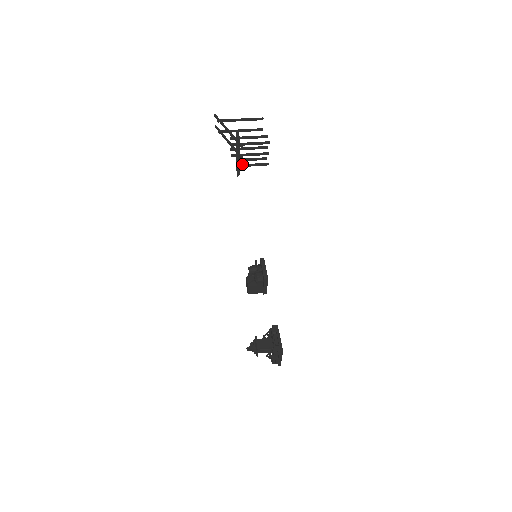
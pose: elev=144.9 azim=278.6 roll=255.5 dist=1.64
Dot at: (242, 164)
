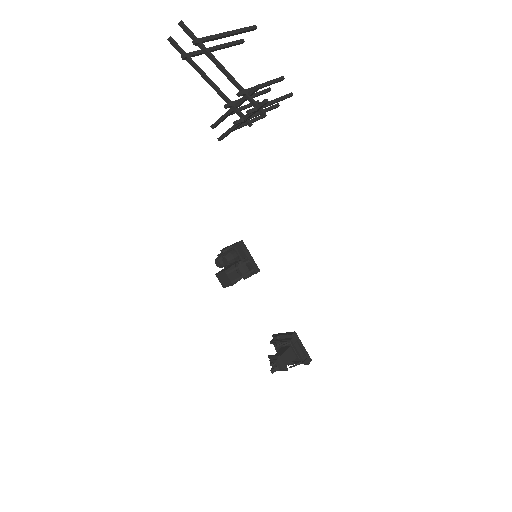
Dot at: occluded
